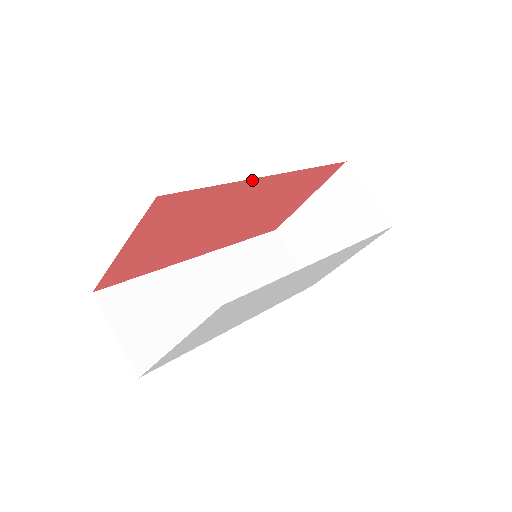
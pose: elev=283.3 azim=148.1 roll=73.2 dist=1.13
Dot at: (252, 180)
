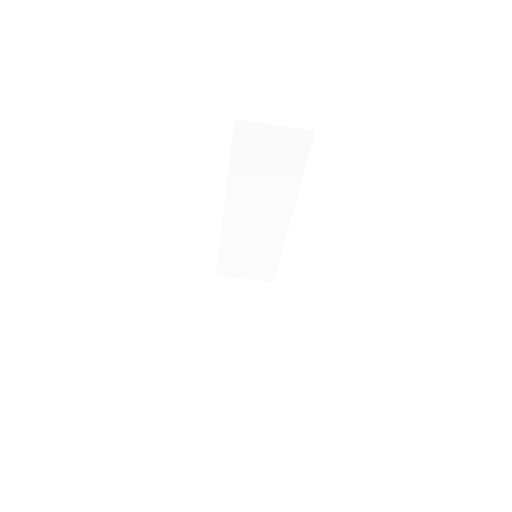
Dot at: occluded
